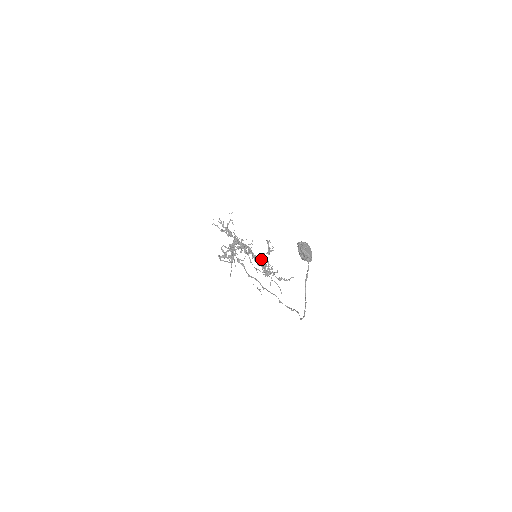
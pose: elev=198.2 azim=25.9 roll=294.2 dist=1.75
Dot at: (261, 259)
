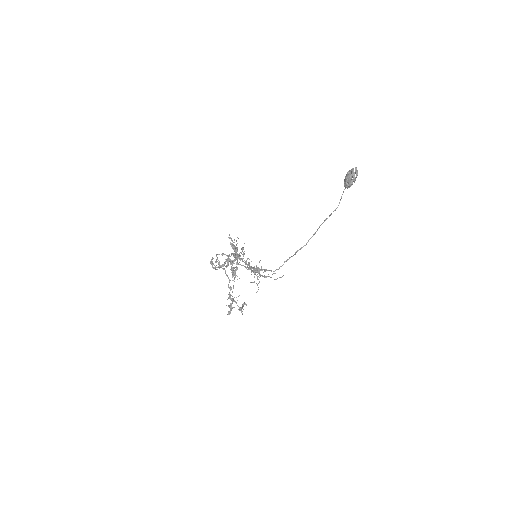
Dot at: occluded
